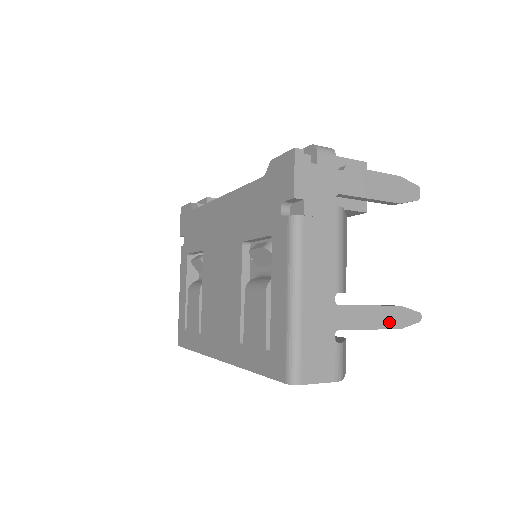
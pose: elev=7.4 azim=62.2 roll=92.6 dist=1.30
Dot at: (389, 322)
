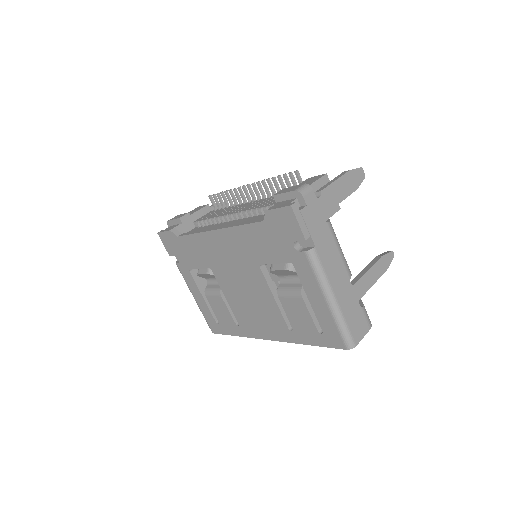
Dot at: (380, 271)
